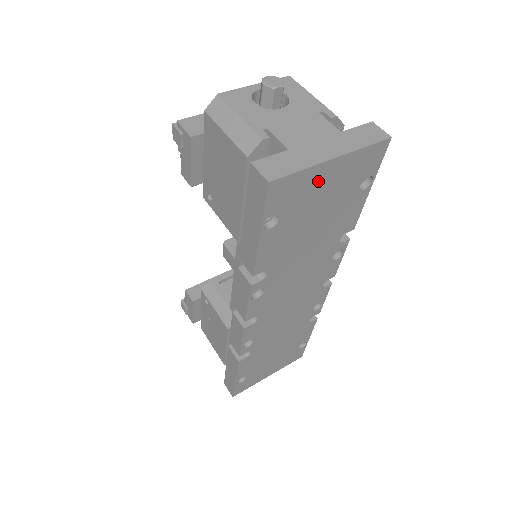
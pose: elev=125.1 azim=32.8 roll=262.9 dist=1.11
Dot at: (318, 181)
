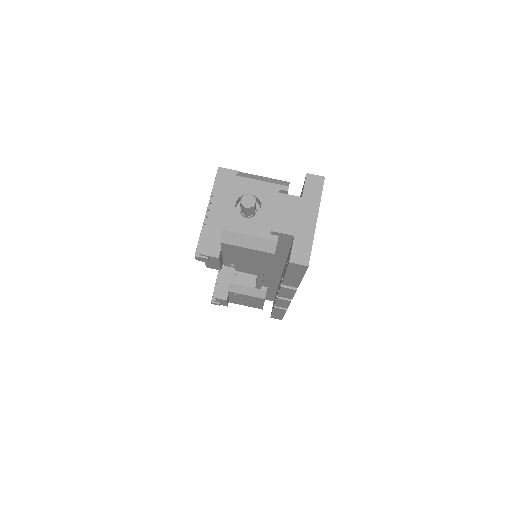
Dot at: occluded
